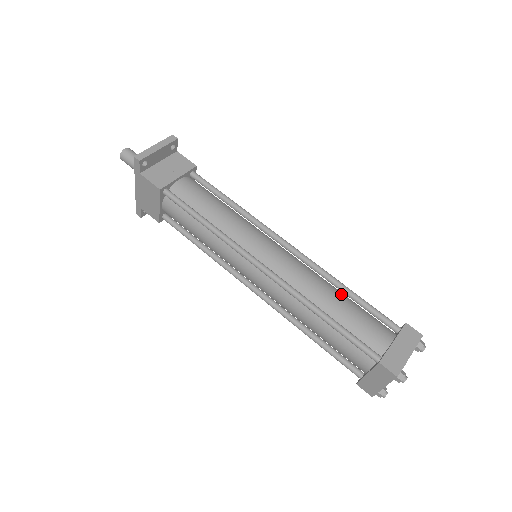
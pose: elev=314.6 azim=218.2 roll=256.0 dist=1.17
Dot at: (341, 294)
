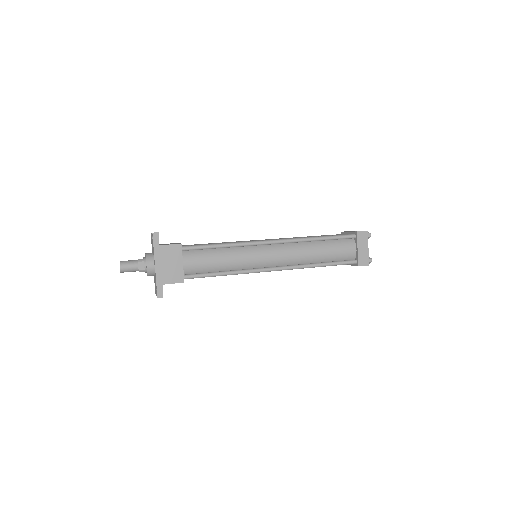
Dot at: occluded
